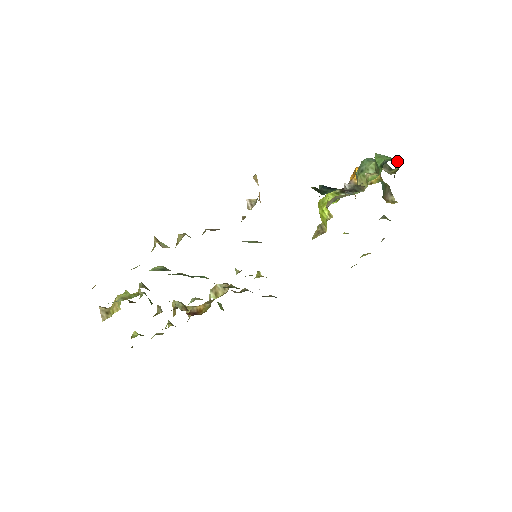
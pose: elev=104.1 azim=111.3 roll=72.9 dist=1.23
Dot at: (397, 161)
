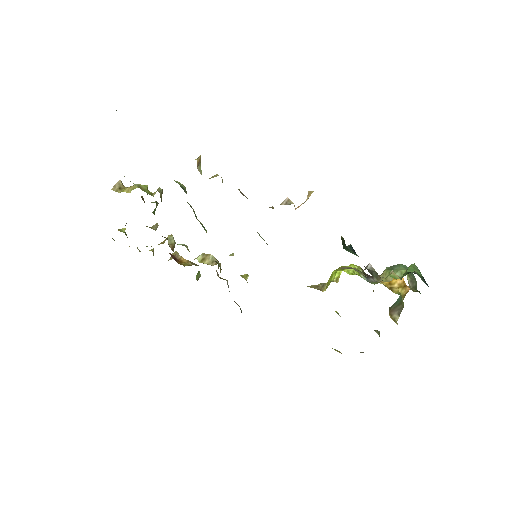
Dot at: (424, 281)
